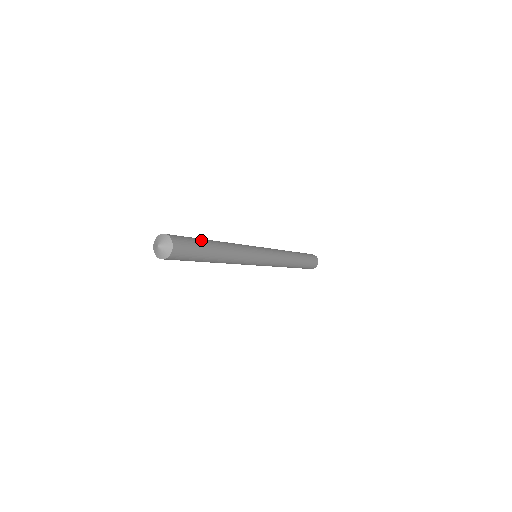
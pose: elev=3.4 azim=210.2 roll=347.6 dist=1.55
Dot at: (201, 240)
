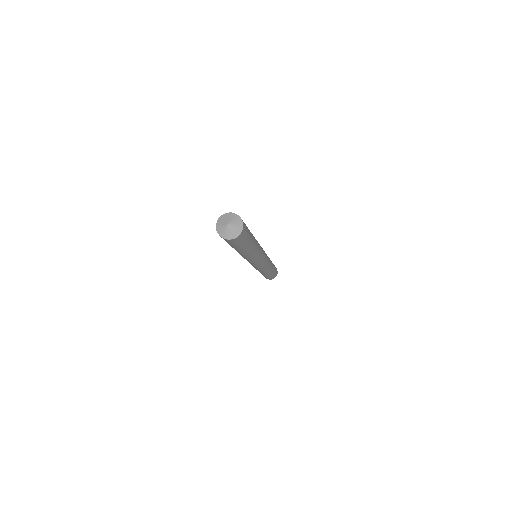
Dot at: occluded
